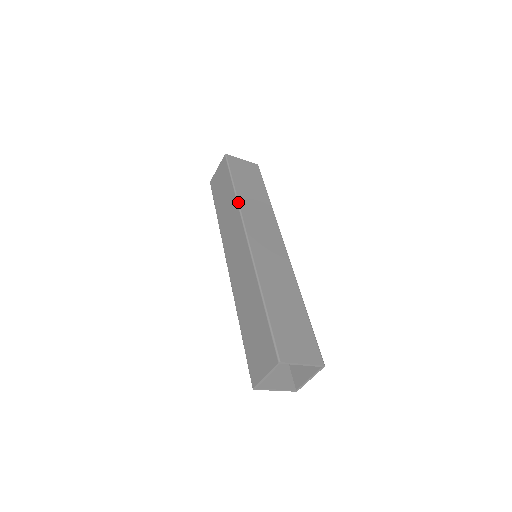
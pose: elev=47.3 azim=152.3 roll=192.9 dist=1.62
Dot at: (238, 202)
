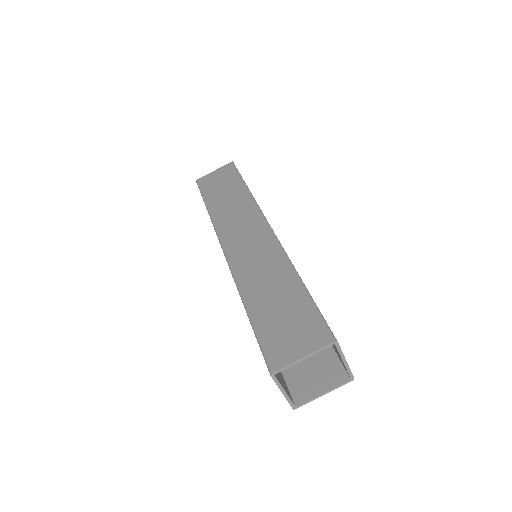
Dot at: (254, 198)
